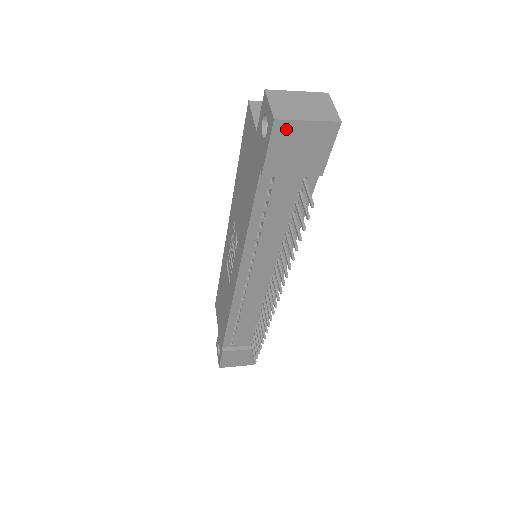
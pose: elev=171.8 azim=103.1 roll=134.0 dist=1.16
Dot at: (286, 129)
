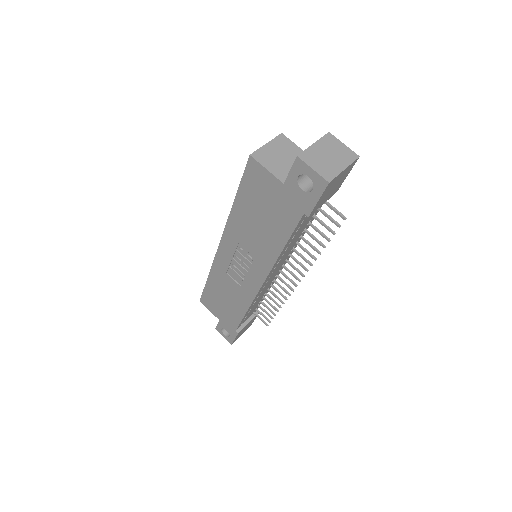
Dot at: (332, 183)
